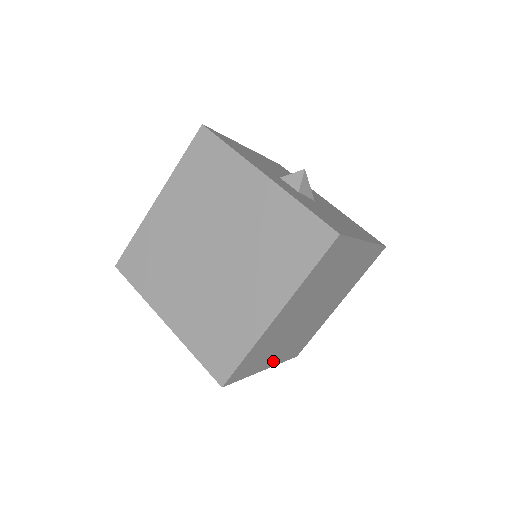
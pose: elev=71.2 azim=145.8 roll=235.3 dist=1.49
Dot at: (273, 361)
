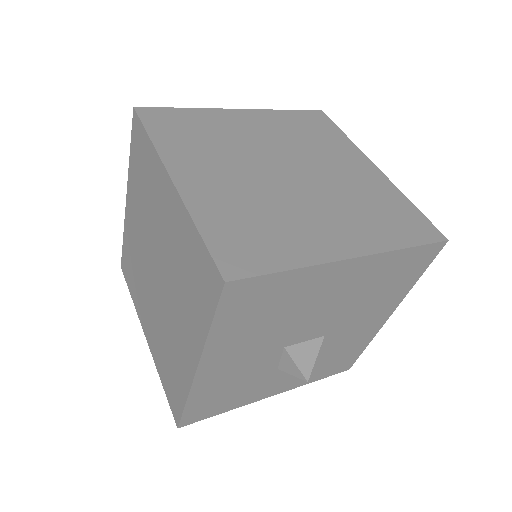
Dot at: occluded
